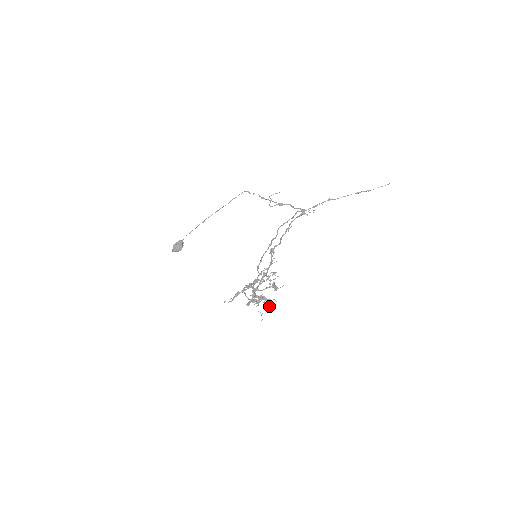
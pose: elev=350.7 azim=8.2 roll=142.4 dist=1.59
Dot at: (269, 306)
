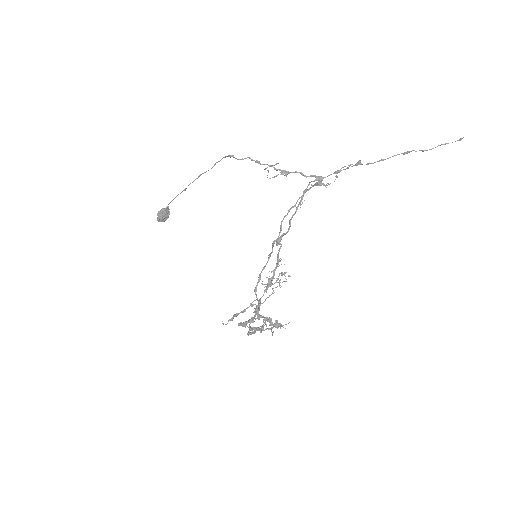
Dot at: (277, 328)
